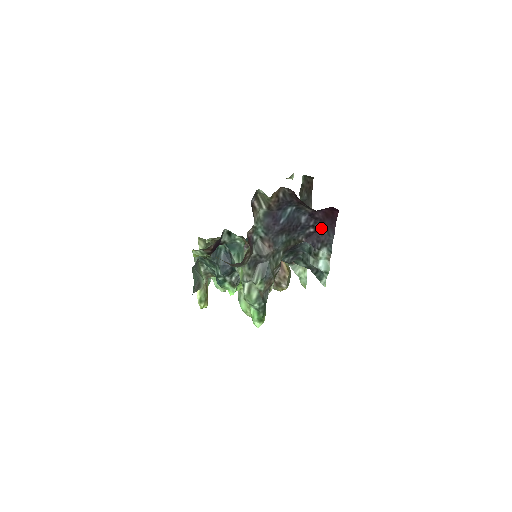
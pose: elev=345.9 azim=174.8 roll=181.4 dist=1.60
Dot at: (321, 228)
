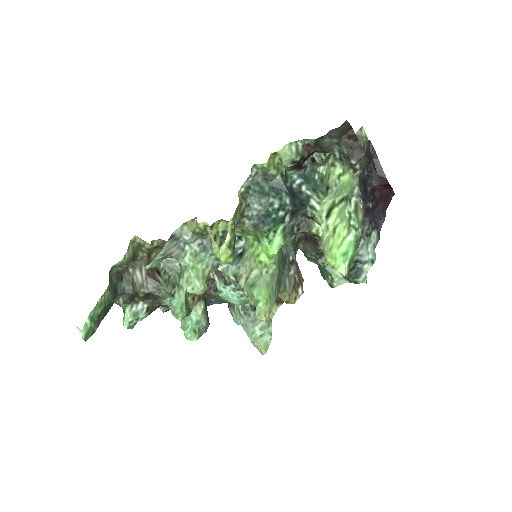
Dot at: (375, 209)
